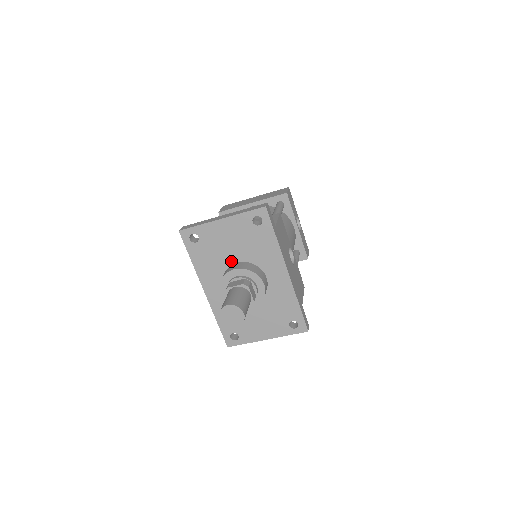
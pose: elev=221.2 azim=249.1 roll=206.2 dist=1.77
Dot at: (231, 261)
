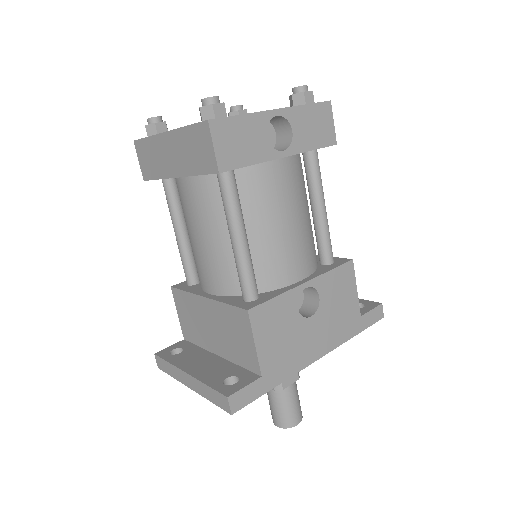
Dot at: occluded
